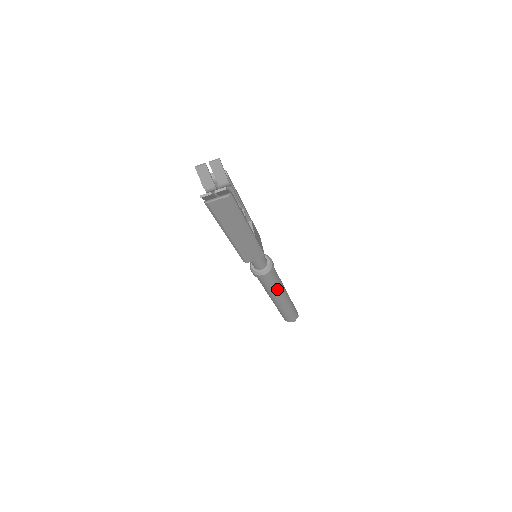
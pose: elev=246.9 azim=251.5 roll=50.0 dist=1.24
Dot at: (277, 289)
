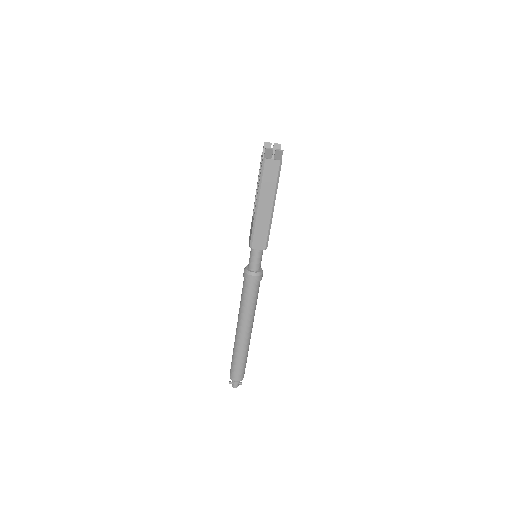
Dot at: (251, 310)
